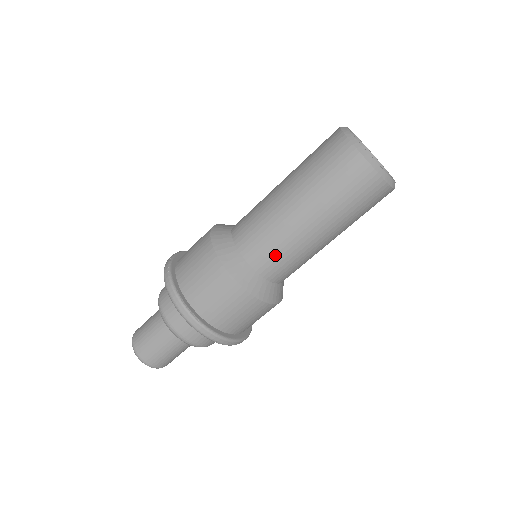
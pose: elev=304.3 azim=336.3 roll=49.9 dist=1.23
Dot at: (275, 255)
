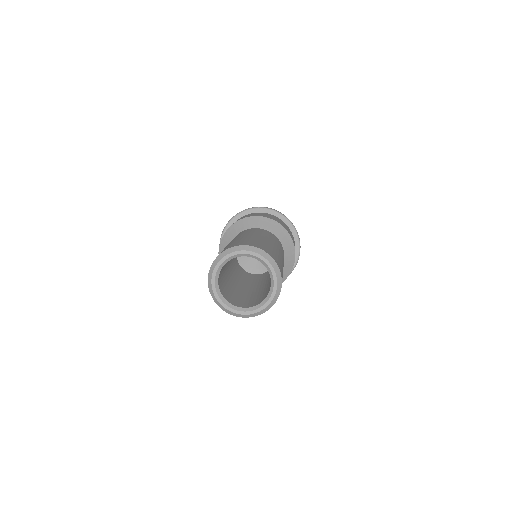
Dot at: occluded
